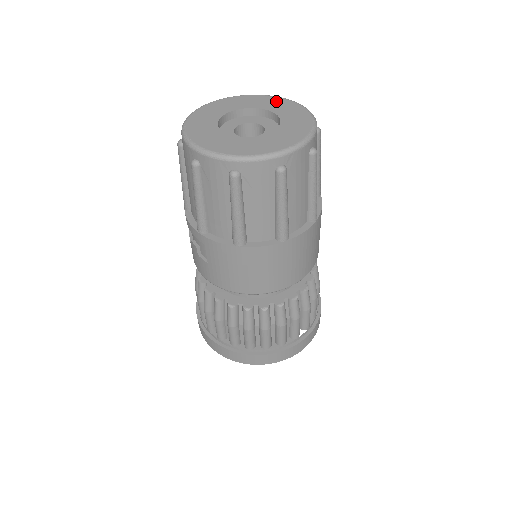
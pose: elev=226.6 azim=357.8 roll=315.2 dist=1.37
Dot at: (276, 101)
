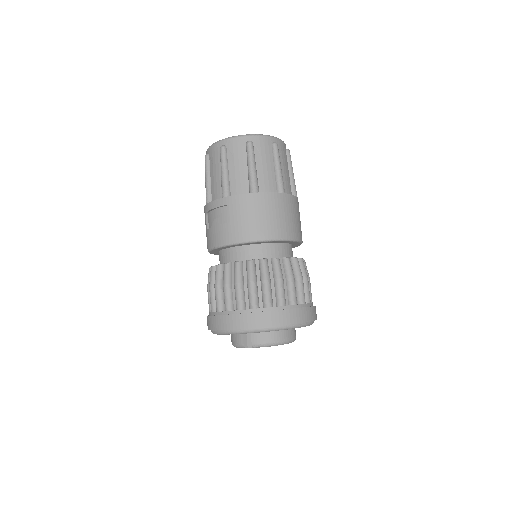
Dot at: occluded
